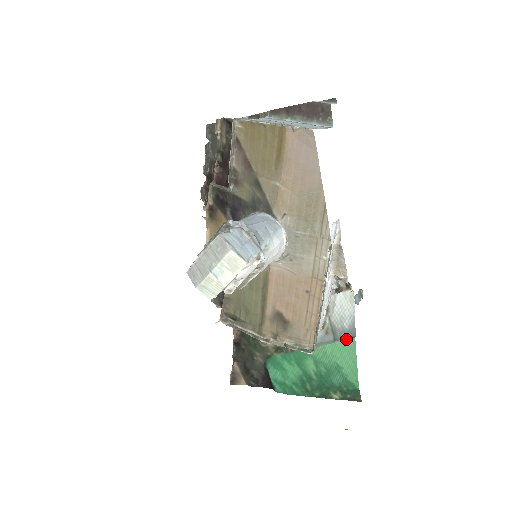
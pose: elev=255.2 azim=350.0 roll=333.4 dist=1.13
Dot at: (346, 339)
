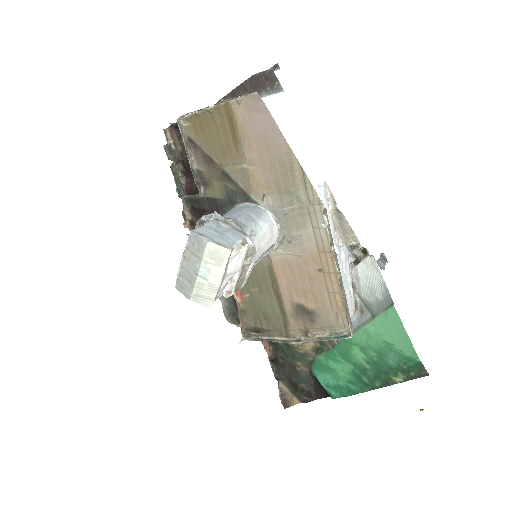
Dot at: (385, 310)
